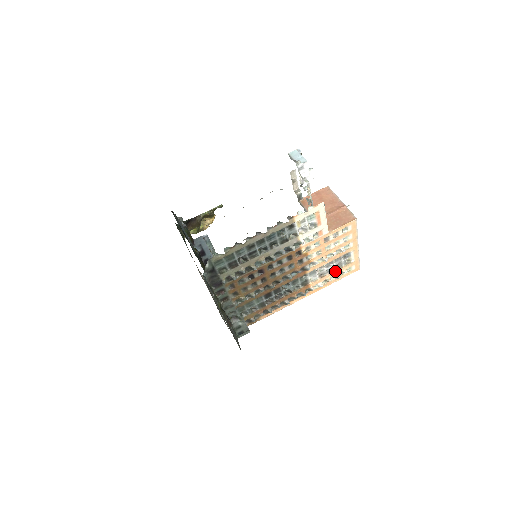
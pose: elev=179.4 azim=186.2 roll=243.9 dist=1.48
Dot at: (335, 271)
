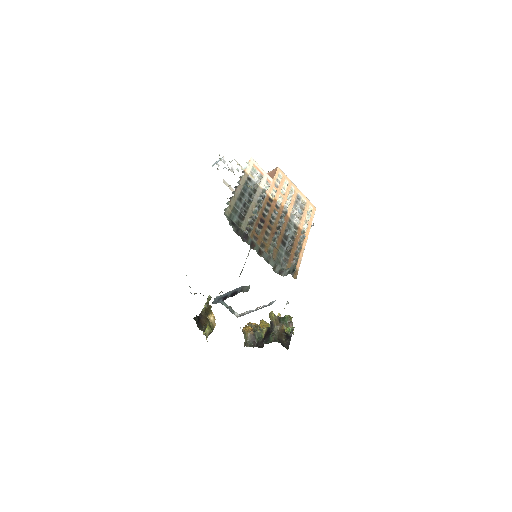
Dot at: (304, 212)
